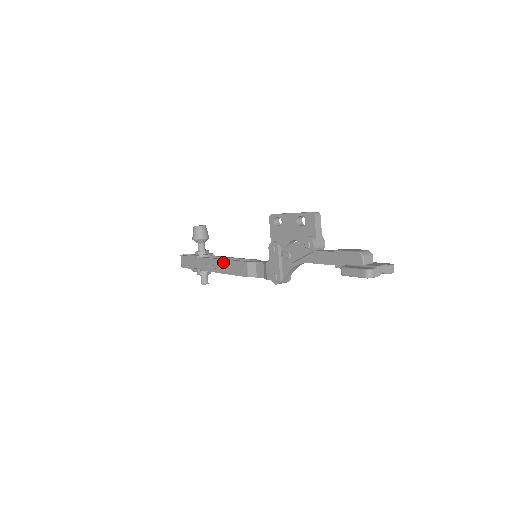
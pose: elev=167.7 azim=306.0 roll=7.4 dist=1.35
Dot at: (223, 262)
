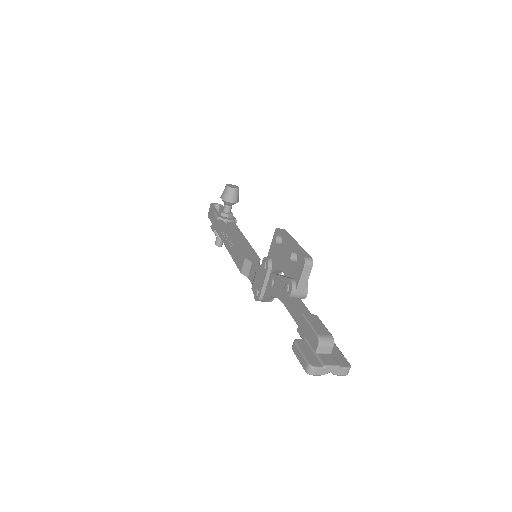
Dot at: (231, 240)
